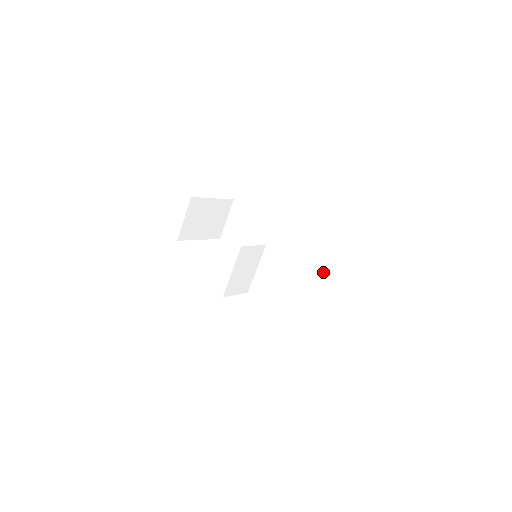
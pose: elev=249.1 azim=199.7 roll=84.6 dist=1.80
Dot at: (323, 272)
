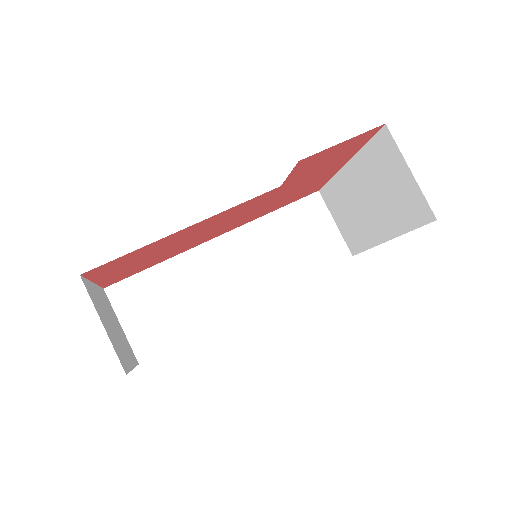
Dot at: (310, 222)
